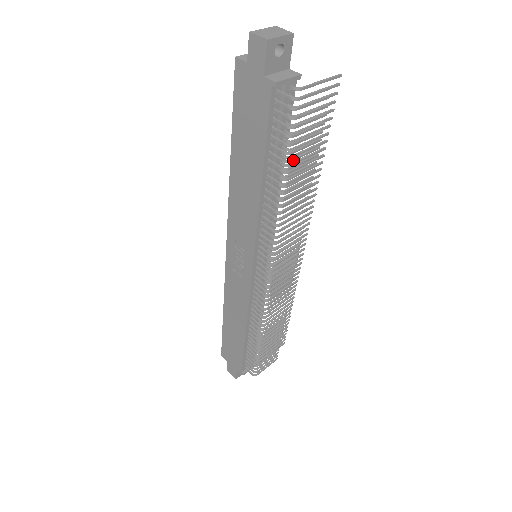
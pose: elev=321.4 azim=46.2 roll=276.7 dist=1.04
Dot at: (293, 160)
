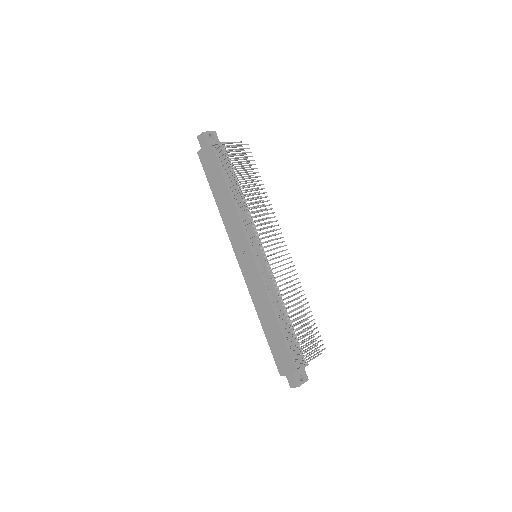
Dot at: (238, 173)
